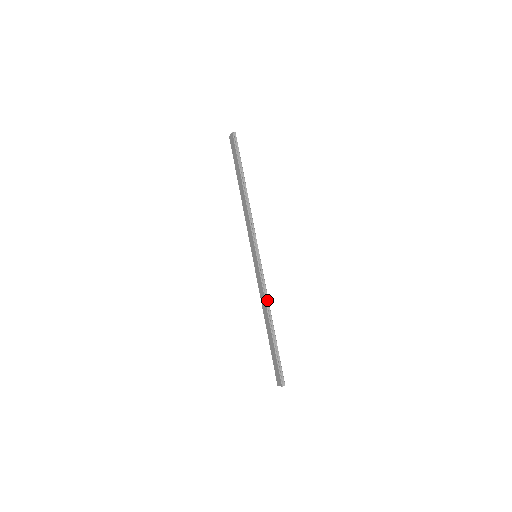
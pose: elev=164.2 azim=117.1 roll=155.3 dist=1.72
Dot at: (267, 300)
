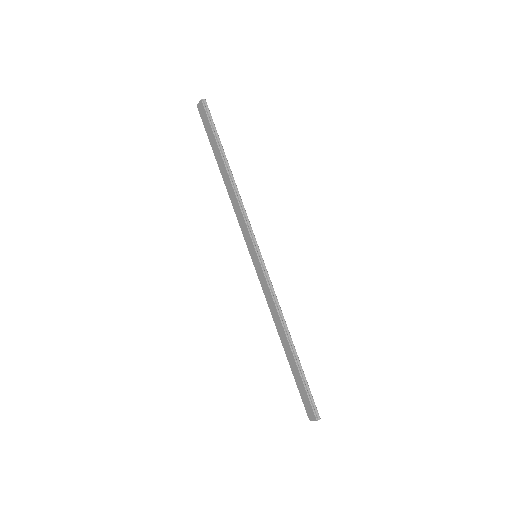
Dot at: (280, 311)
